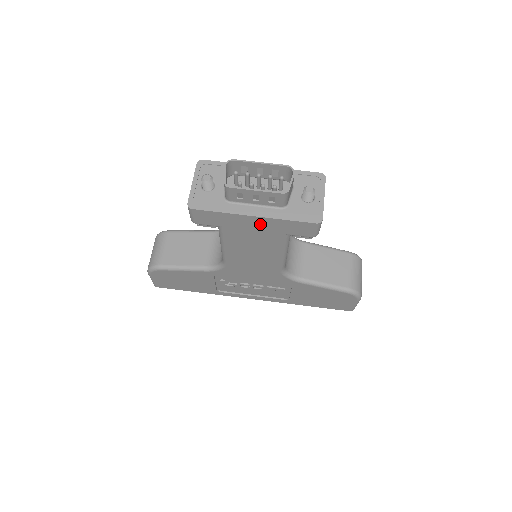
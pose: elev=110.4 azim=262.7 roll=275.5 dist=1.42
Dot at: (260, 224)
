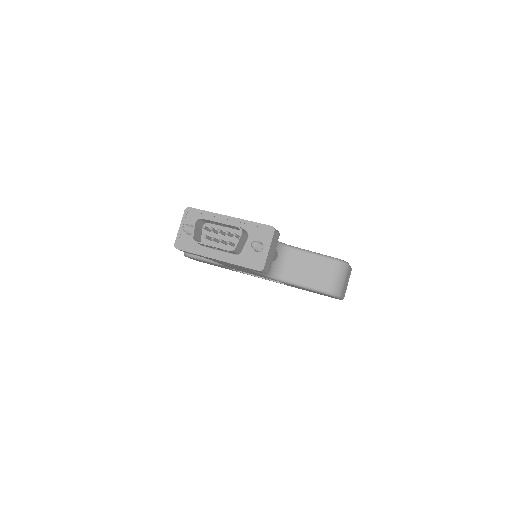
Dot at: (224, 262)
